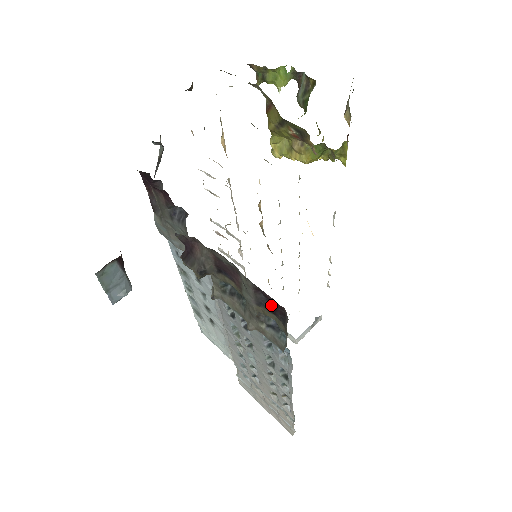
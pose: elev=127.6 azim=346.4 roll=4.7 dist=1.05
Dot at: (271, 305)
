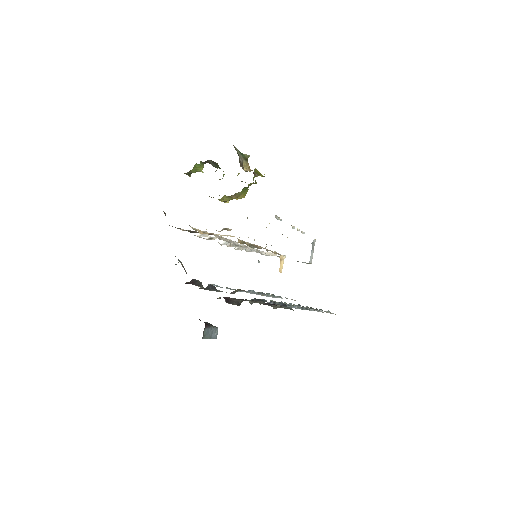
Dot at: (274, 304)
